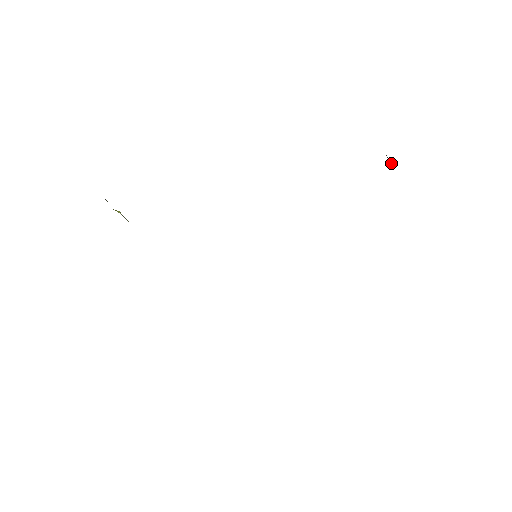
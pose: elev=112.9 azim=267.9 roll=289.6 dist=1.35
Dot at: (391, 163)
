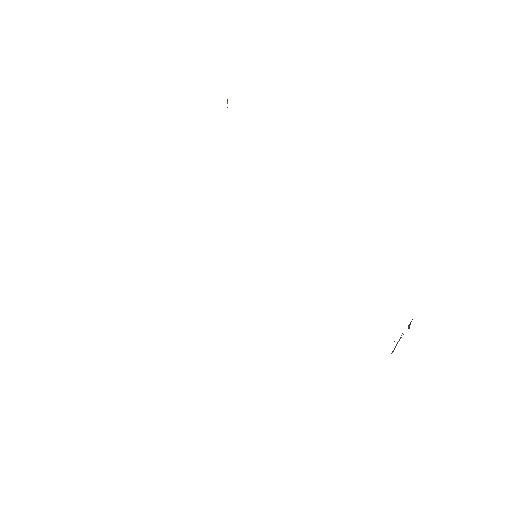
Dot at: occluded
